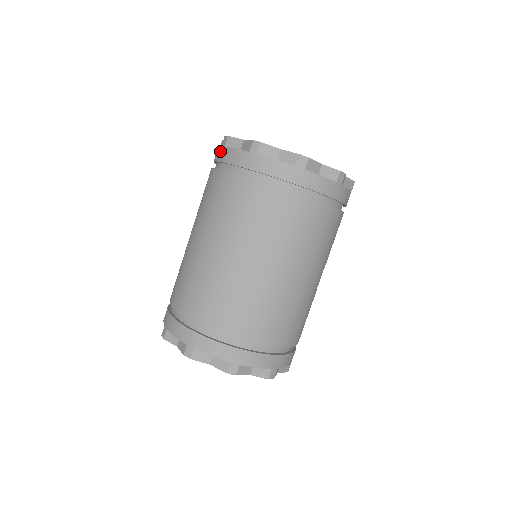
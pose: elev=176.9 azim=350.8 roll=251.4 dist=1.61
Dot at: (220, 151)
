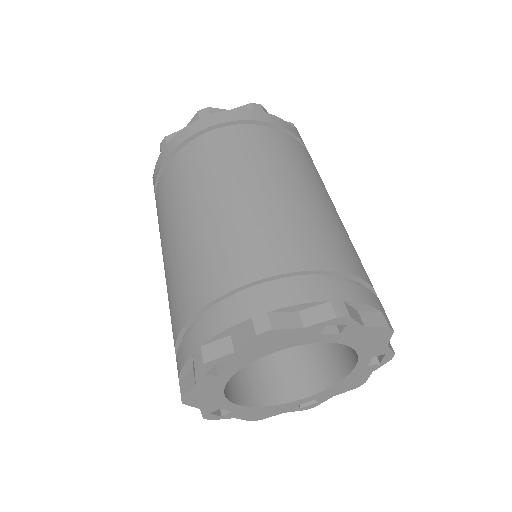
Dot at: (162, 154)
